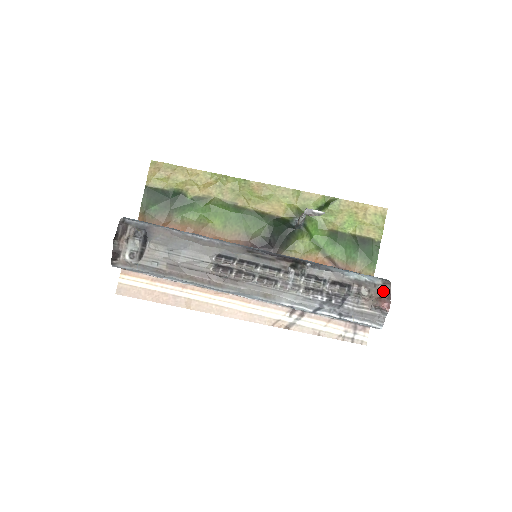
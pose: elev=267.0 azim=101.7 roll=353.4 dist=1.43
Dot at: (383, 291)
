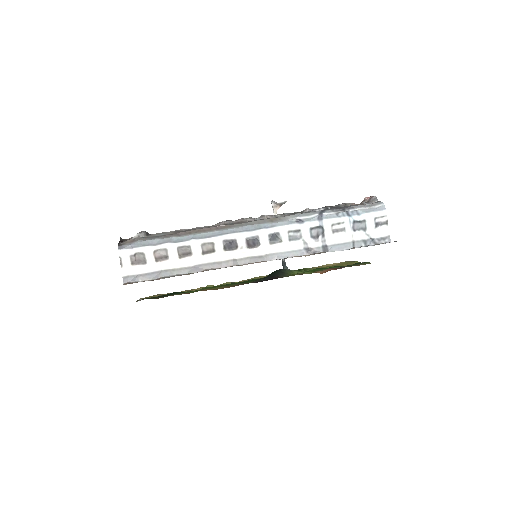
Dot at: occluded
